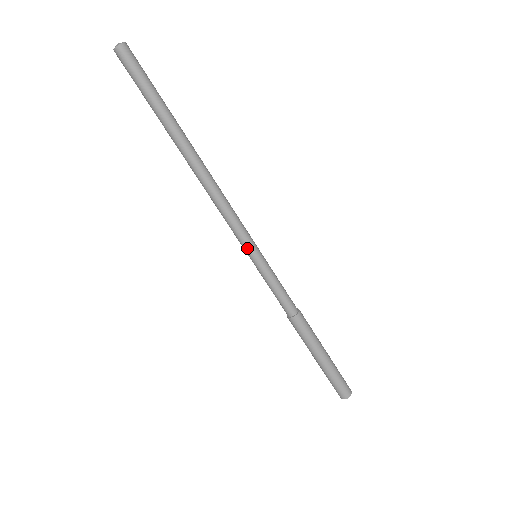
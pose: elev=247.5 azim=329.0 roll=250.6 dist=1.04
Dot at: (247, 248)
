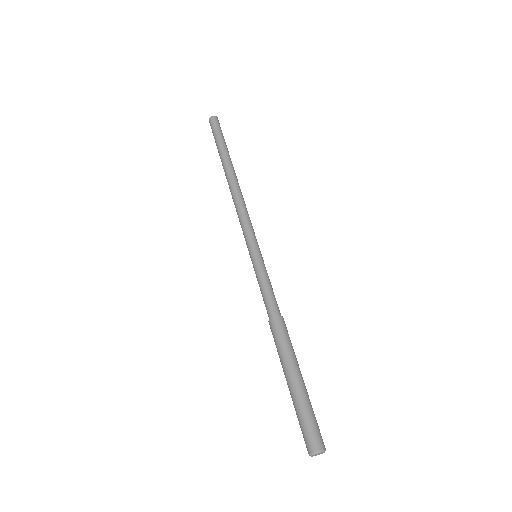
Dot at: (254, 242)
